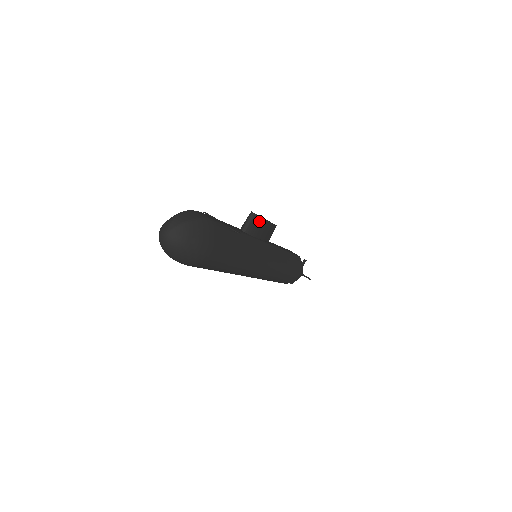
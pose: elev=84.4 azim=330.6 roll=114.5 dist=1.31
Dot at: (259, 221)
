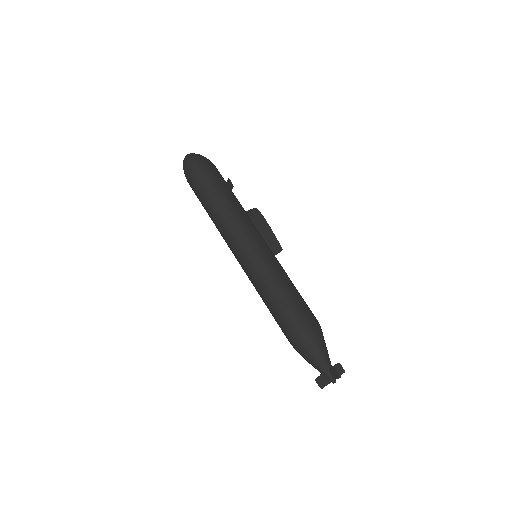
Dot at: (258, 214)
